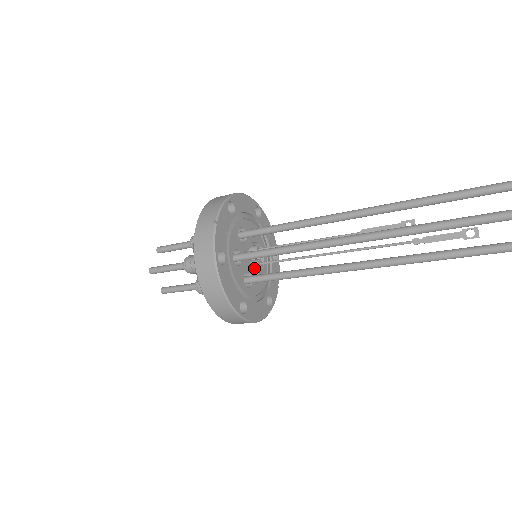
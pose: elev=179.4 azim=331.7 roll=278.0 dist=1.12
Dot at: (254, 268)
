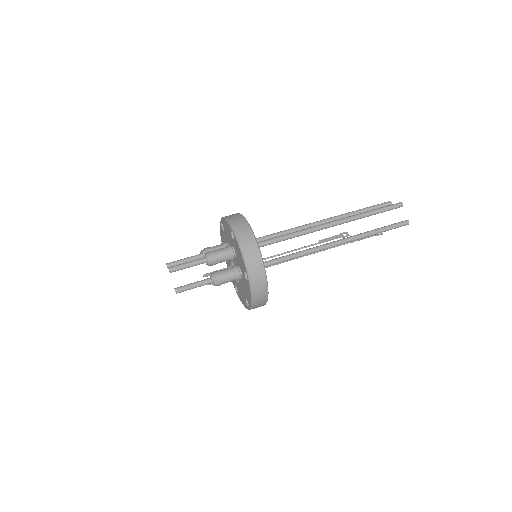
Dot at: occluded
